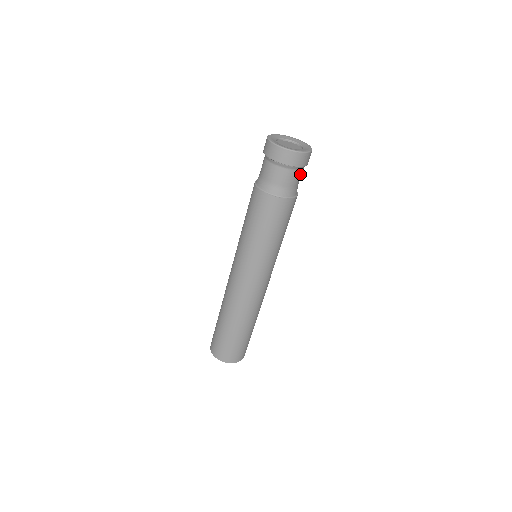
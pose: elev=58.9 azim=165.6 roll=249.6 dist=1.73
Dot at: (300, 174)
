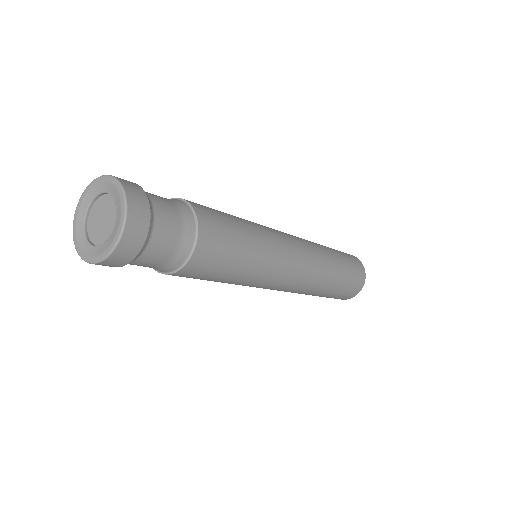
Dot at: (161, 213)
